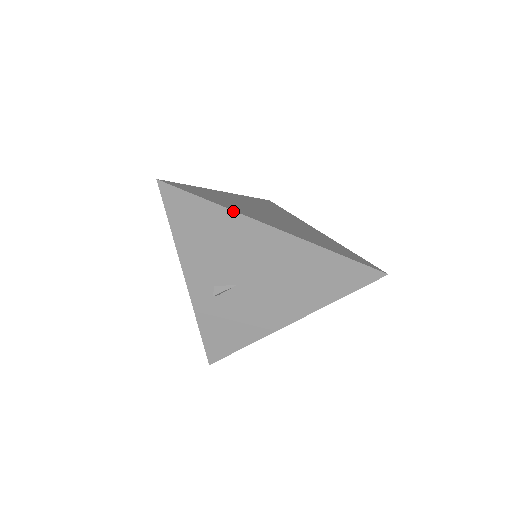
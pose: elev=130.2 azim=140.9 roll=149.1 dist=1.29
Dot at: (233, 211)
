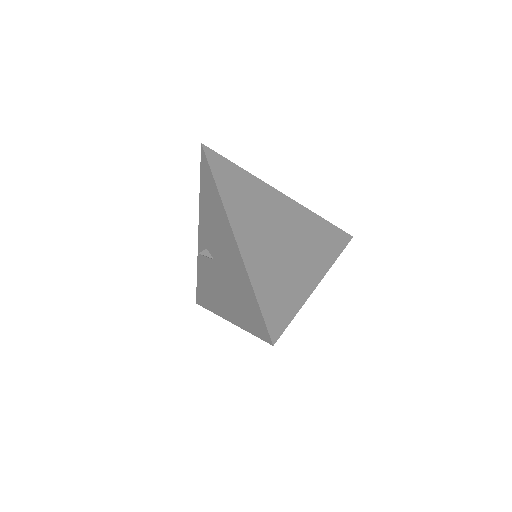
Dot at: (222, 201)
